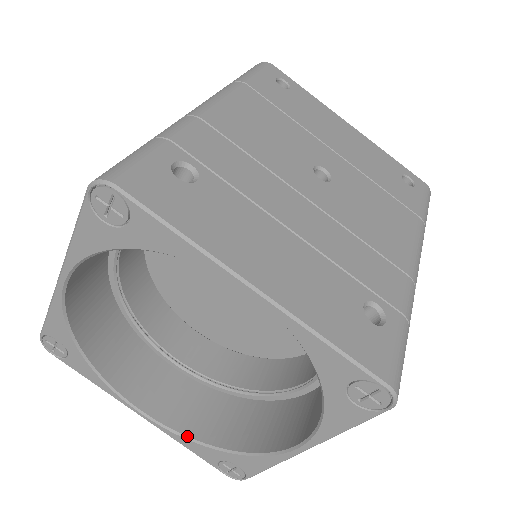
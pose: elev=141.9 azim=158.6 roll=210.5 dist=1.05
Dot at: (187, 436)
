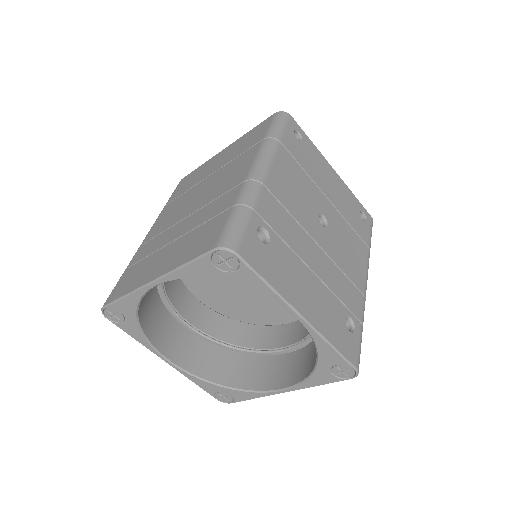
Dot at: (199, 377)
